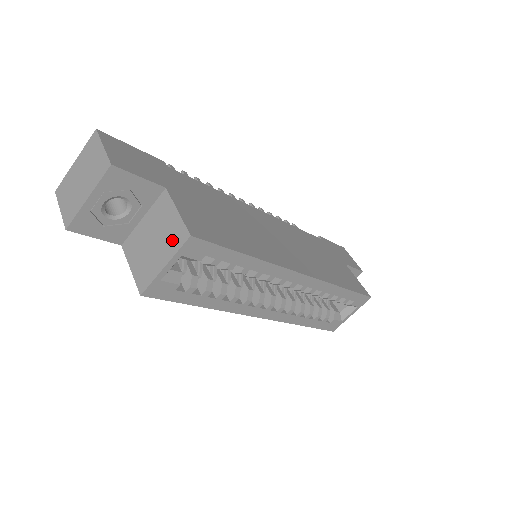
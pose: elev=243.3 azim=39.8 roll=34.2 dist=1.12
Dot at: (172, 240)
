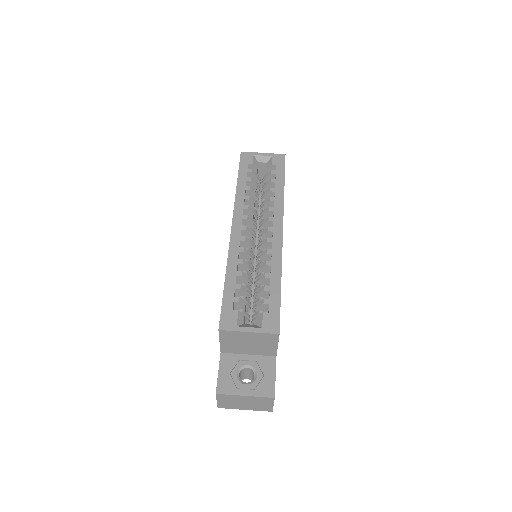
Dot at: occluded
